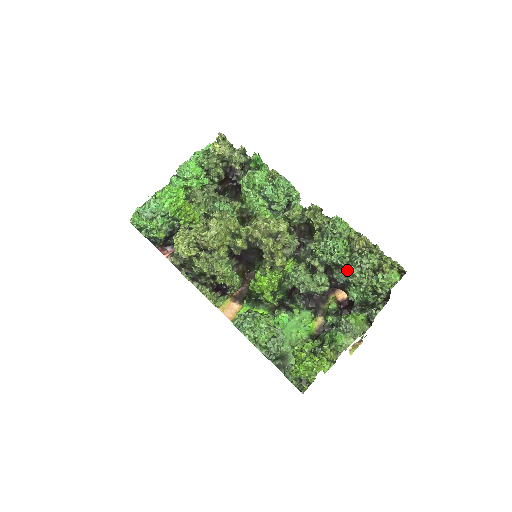
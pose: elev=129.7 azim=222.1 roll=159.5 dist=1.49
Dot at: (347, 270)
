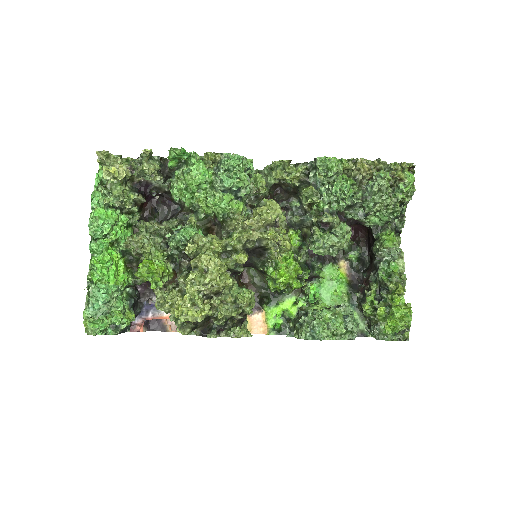
Dot at: (366, 203)
